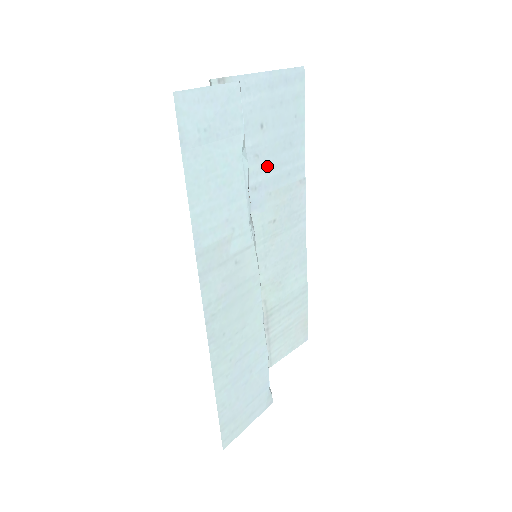
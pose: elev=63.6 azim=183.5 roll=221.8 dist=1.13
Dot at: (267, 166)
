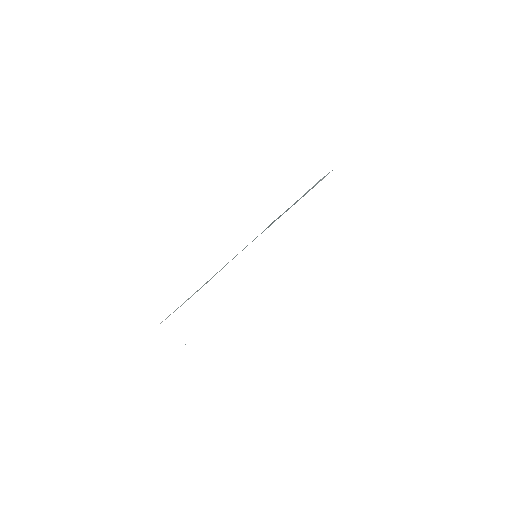
Dot at: occluded
